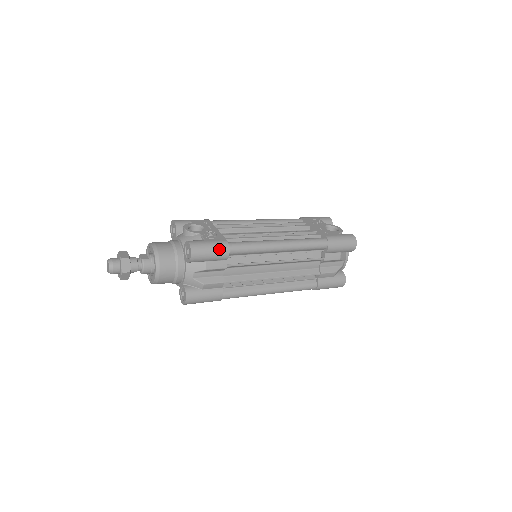
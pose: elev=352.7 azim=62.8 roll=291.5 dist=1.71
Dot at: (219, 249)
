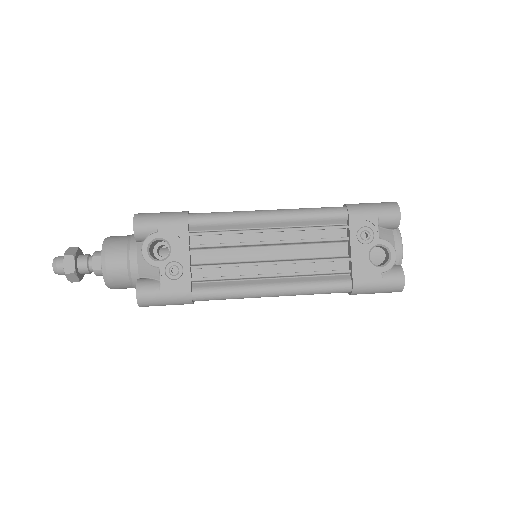
Dot at: (177, 303)
